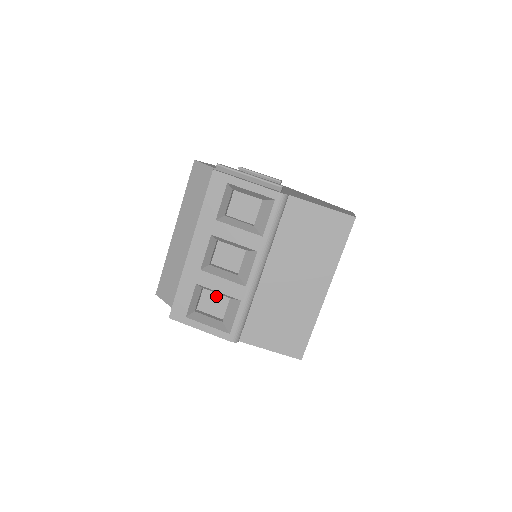
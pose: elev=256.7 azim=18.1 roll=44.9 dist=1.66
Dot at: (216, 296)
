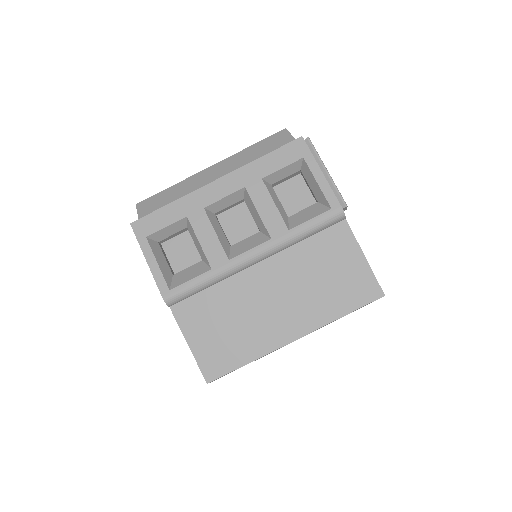
Dot at: (191, 248)
